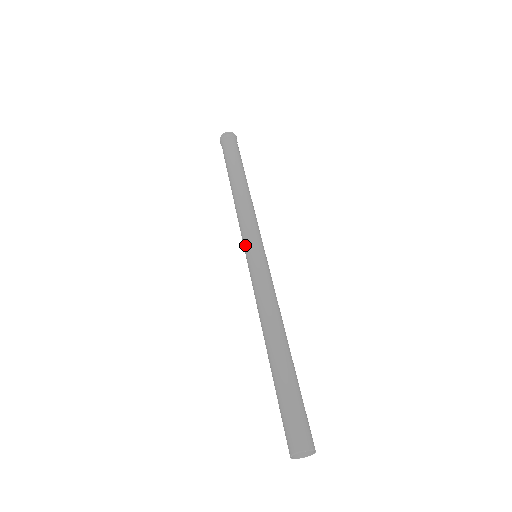
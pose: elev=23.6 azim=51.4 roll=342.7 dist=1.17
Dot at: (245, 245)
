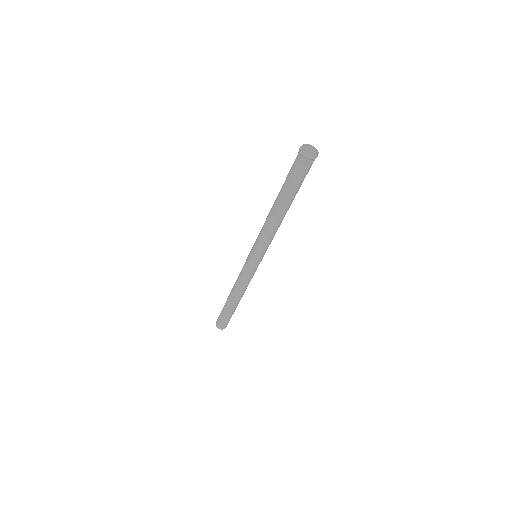
Dot at: (253, 253)
